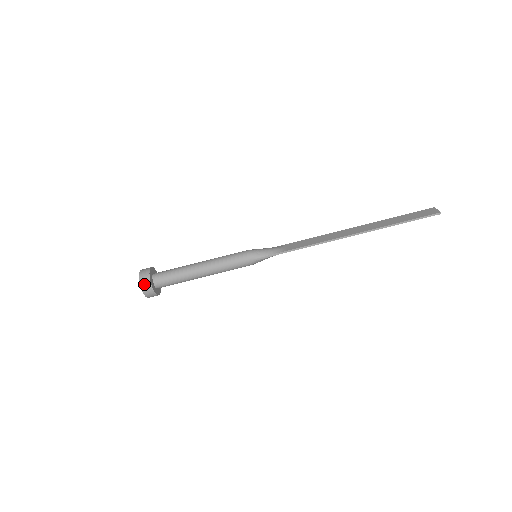
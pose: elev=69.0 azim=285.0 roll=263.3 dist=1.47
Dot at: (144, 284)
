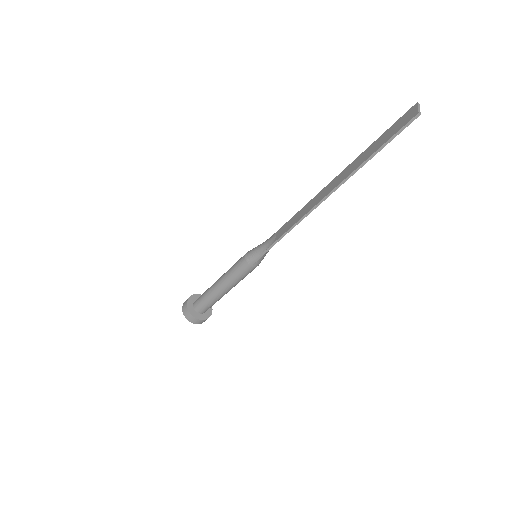
Dot at: (187, 317)
